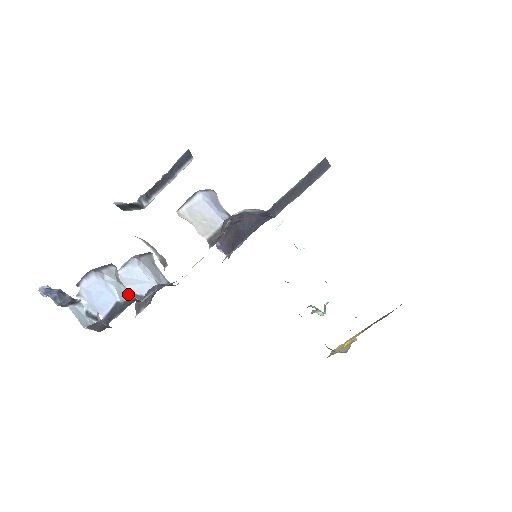
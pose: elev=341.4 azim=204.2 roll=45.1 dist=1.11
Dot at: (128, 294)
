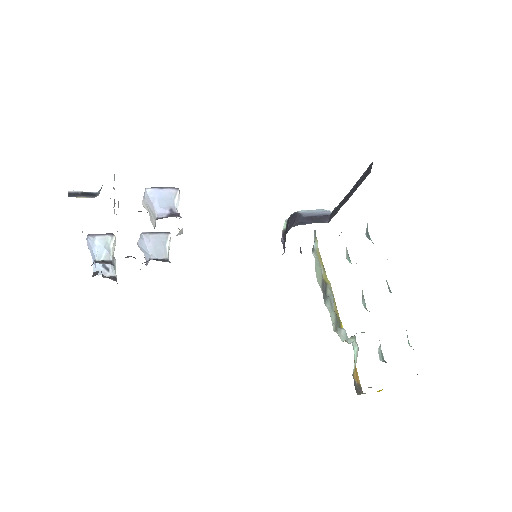
Dot at: (108, 257)
